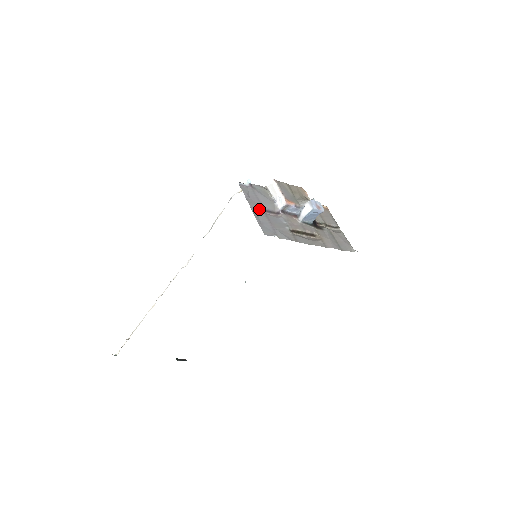
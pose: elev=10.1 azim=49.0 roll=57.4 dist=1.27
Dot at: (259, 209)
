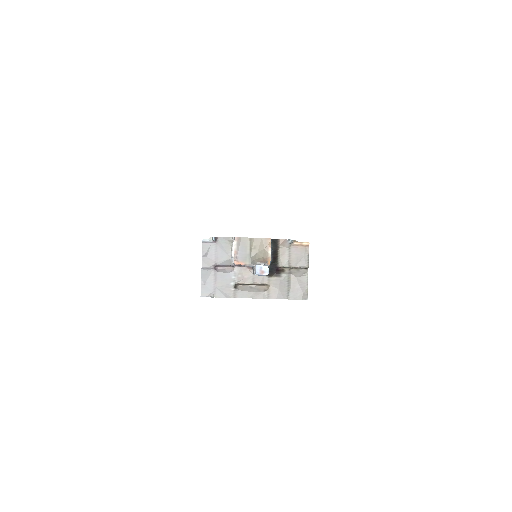
Dot at: (210, 268)
